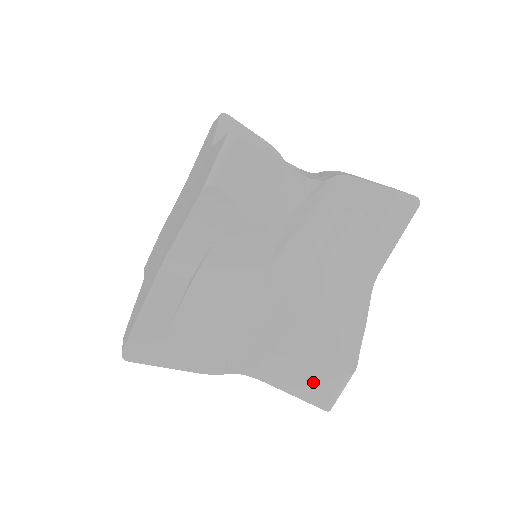
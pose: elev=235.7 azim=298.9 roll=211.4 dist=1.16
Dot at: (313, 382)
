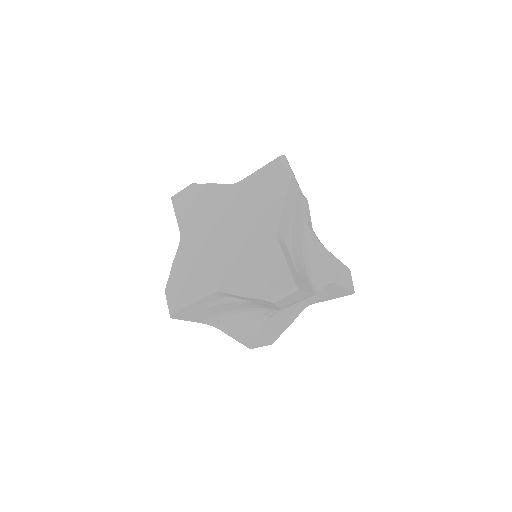
Dot at: (253, 343)
